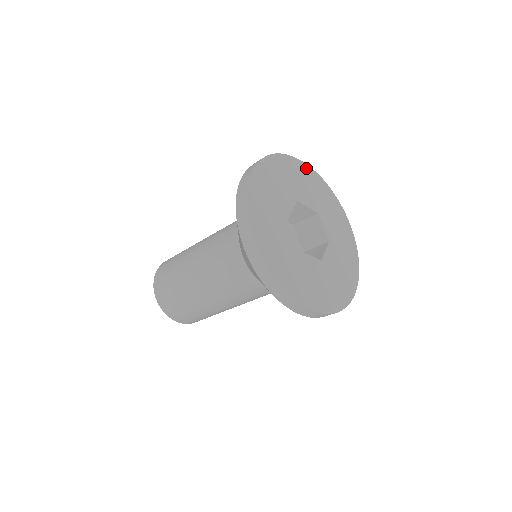
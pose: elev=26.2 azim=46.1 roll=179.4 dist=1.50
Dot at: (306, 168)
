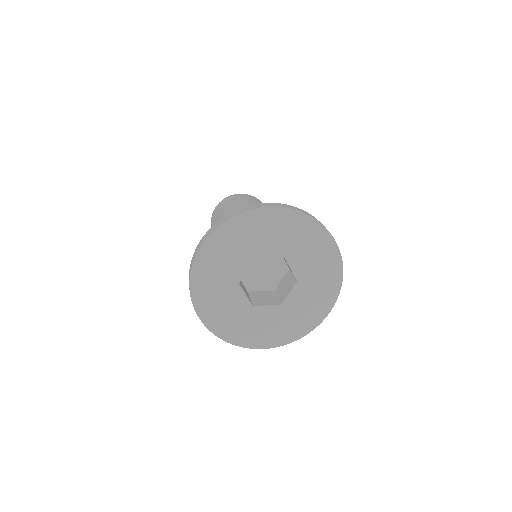
Dot at: (275, 212)
